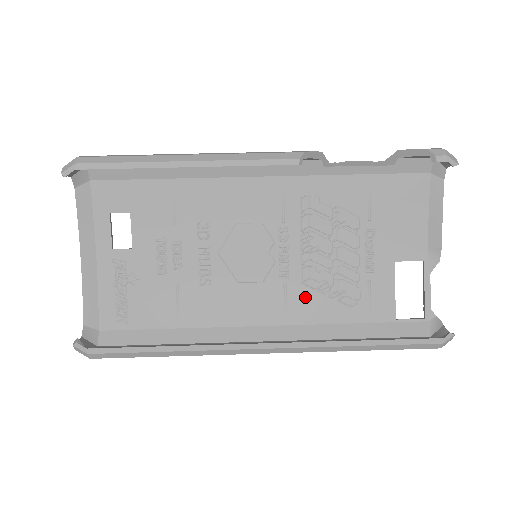
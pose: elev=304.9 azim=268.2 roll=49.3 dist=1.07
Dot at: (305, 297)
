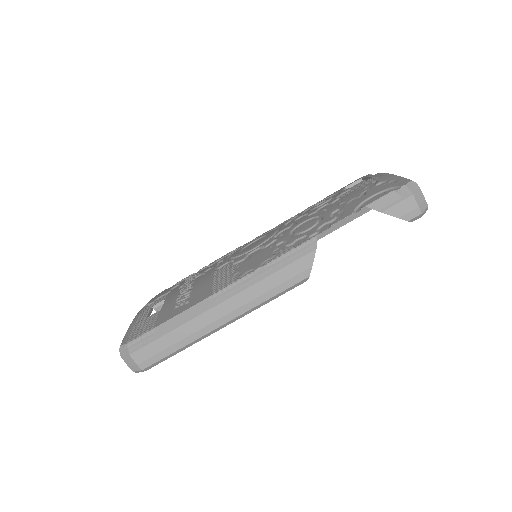
Dot at: occluded
